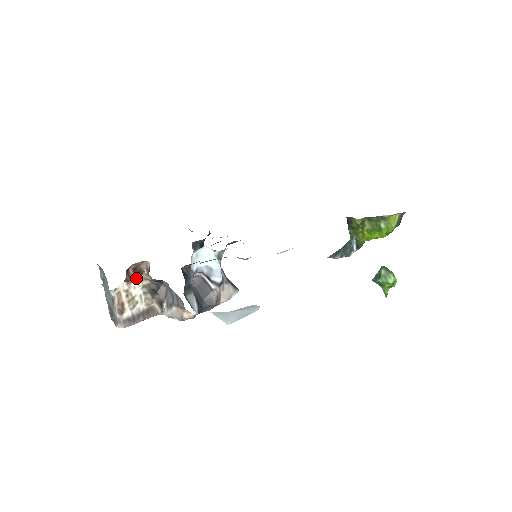
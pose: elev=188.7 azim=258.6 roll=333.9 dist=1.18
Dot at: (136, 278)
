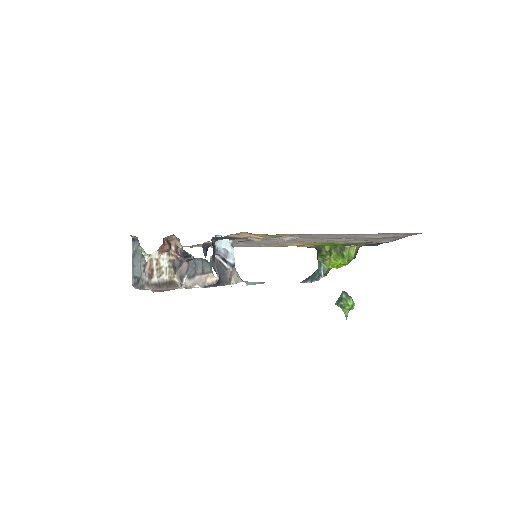
Dot at: (168, 248)
